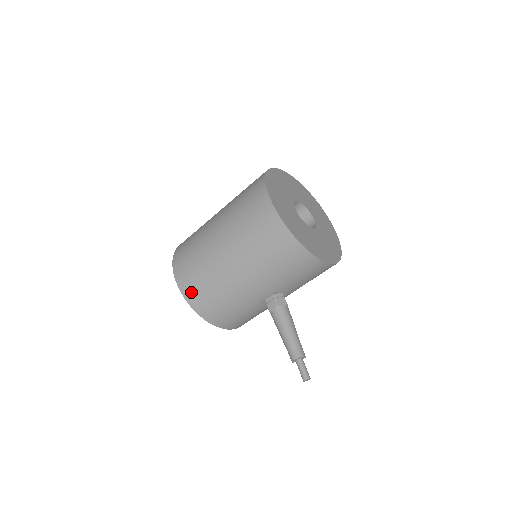
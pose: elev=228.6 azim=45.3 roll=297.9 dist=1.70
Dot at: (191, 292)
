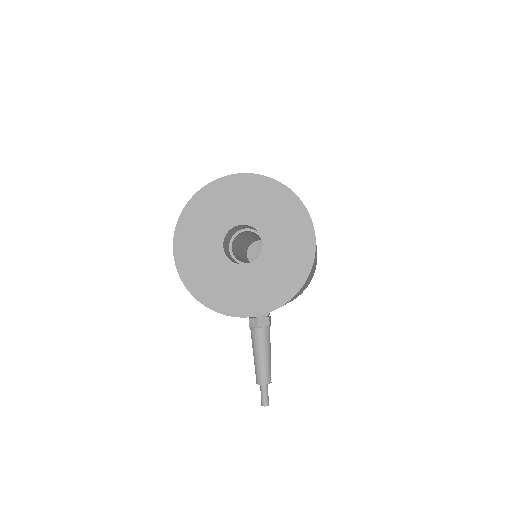
Dot at: occluded
